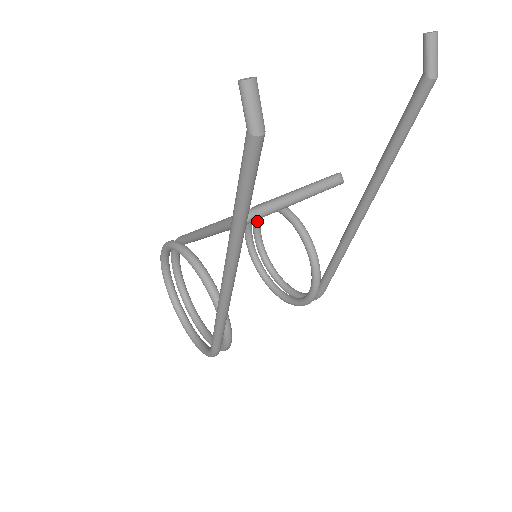
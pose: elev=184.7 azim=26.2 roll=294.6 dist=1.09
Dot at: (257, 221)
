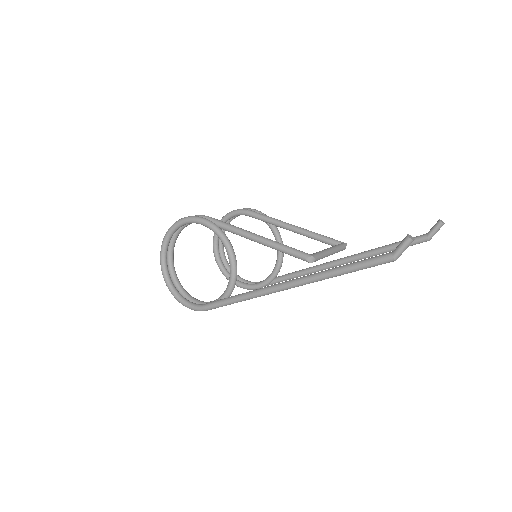
Dot at: occluded
